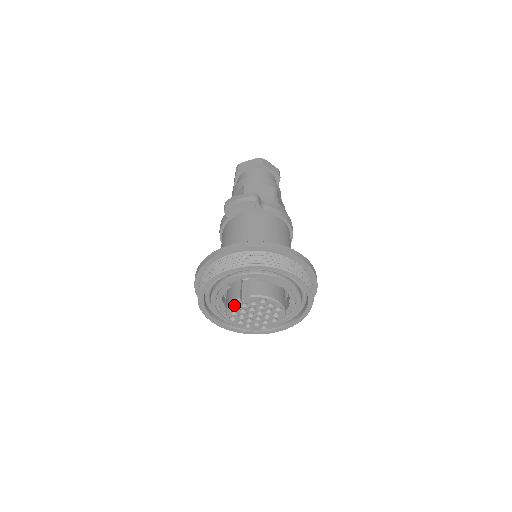
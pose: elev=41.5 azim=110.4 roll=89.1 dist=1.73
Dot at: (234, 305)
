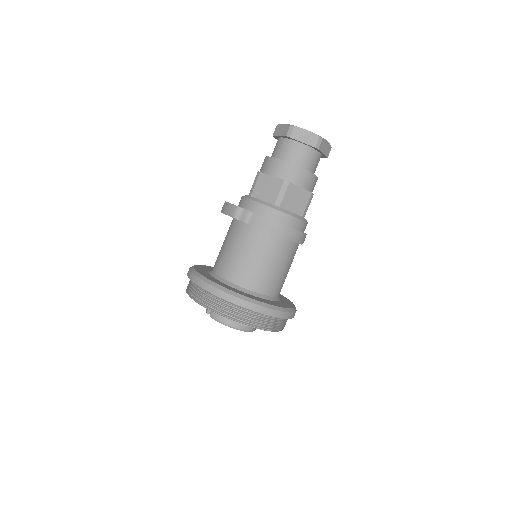
Dot at: occluded
